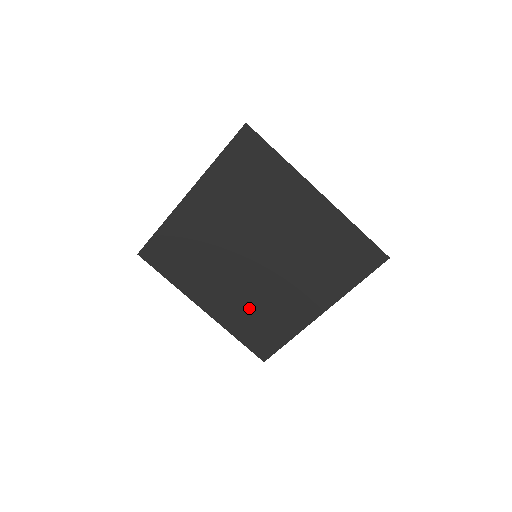
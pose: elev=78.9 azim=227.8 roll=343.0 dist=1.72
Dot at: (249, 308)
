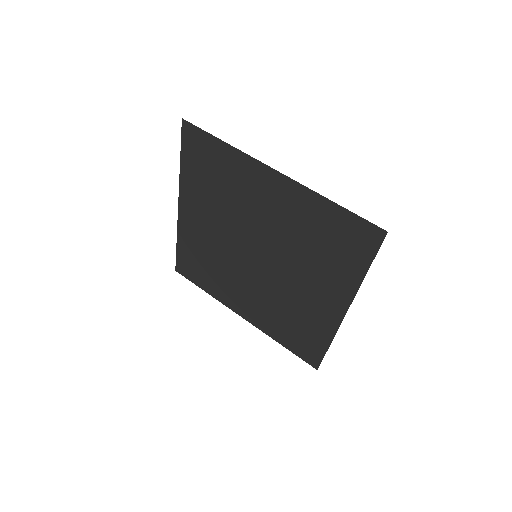
Dot at: (277, 312)
